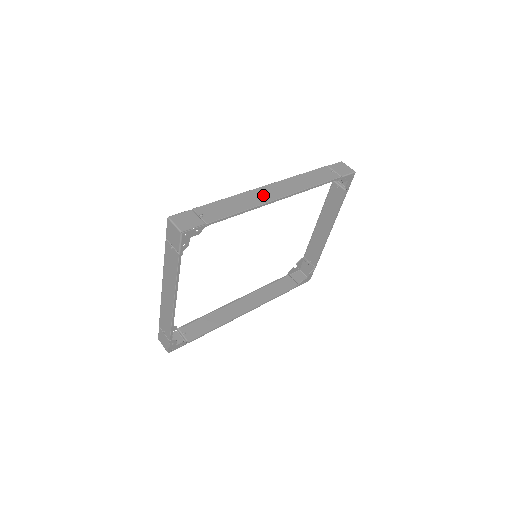
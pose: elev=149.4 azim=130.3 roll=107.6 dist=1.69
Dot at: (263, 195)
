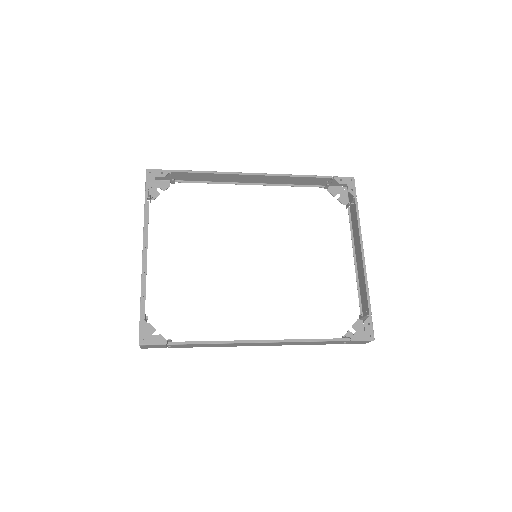
Dot at: (239, 177)
